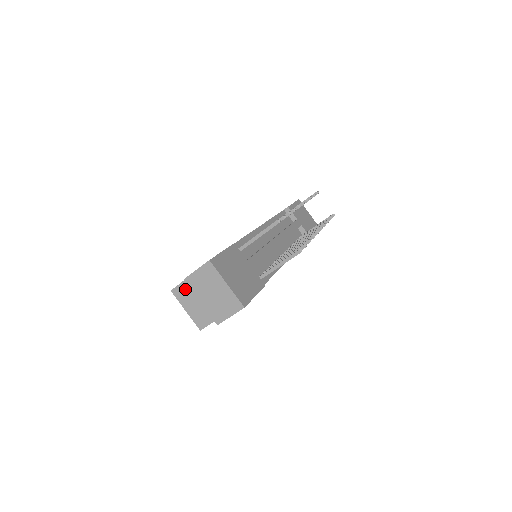
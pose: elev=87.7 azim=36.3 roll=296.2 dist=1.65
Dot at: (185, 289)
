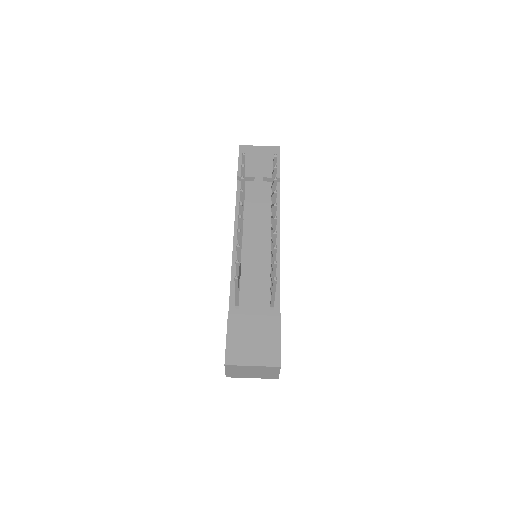
Dot at: occluded
